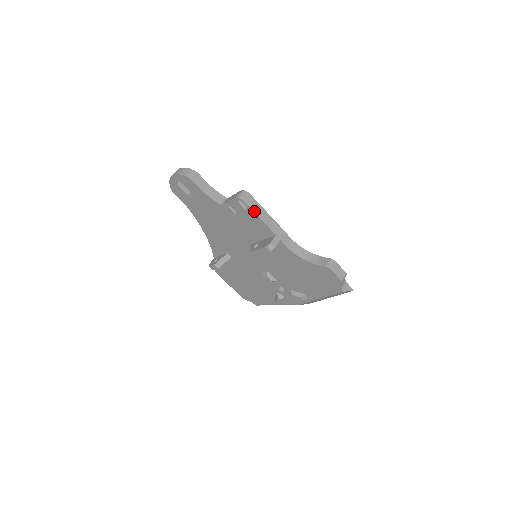
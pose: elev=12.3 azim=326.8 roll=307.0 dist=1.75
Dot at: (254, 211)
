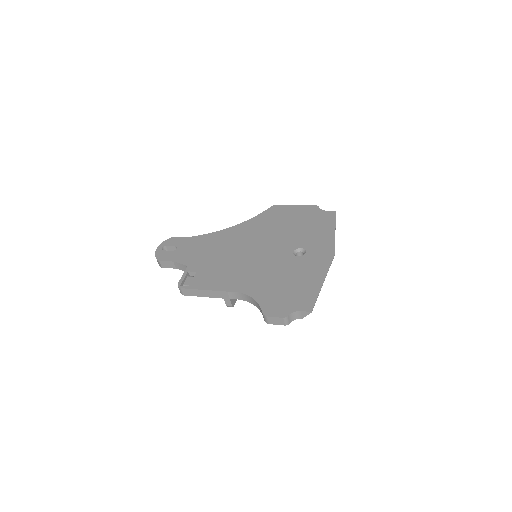
Dot at: occluded
